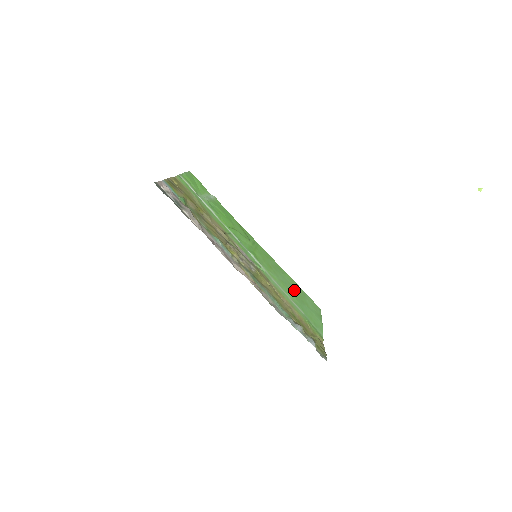
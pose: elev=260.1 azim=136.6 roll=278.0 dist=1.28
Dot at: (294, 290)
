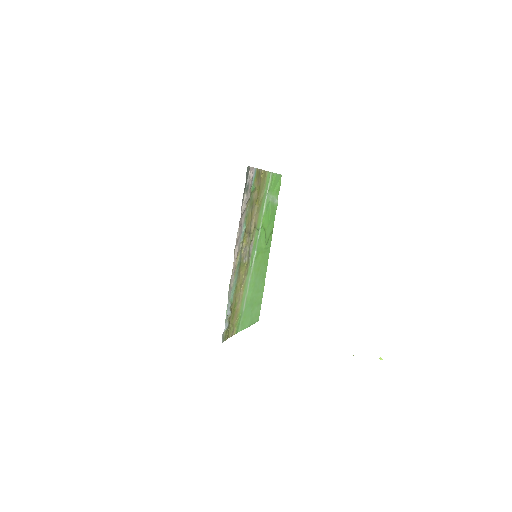
Dot at: (256, 295)
